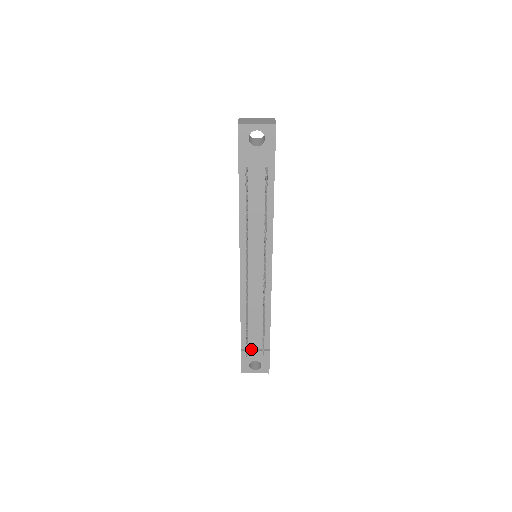
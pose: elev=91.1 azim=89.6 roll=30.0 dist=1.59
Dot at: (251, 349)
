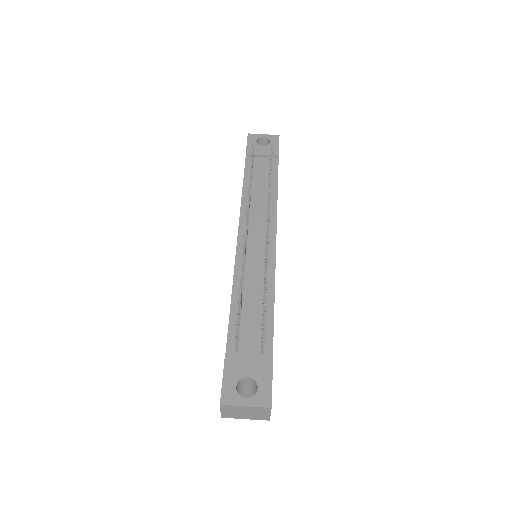
Dot at: (242, 358)
